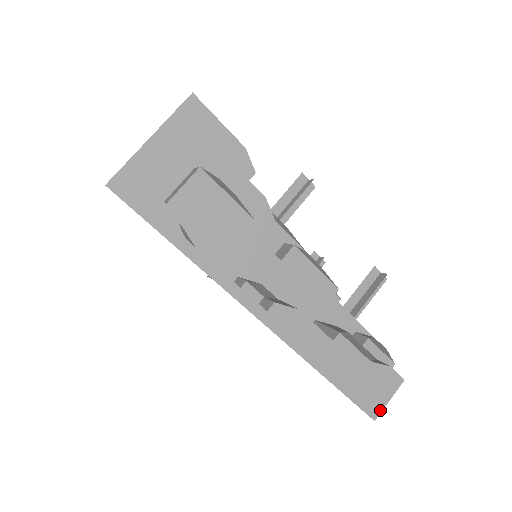
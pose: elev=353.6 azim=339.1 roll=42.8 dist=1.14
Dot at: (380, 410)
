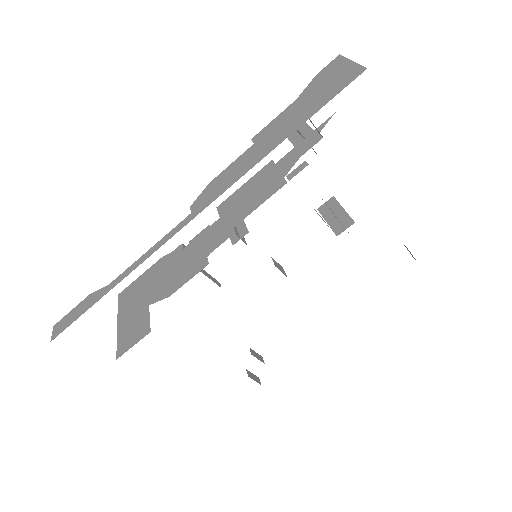
Dot at: (358, 68)
